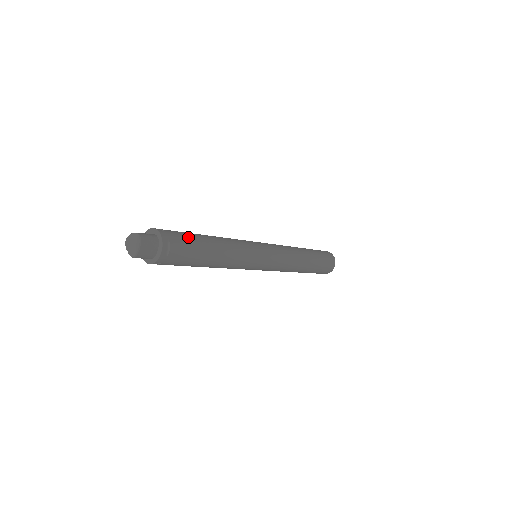
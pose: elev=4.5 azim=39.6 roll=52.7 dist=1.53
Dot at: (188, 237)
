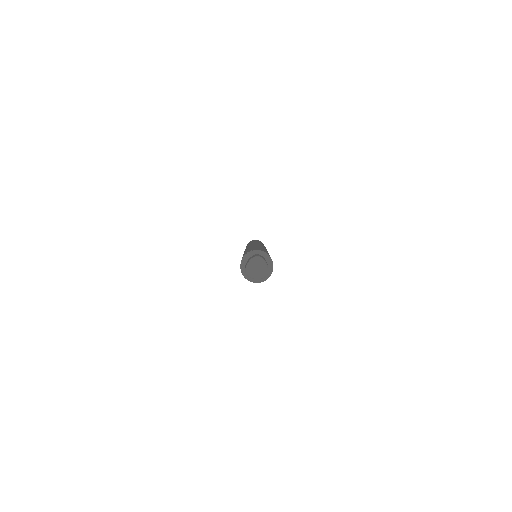
Dot at: (257, 248)
